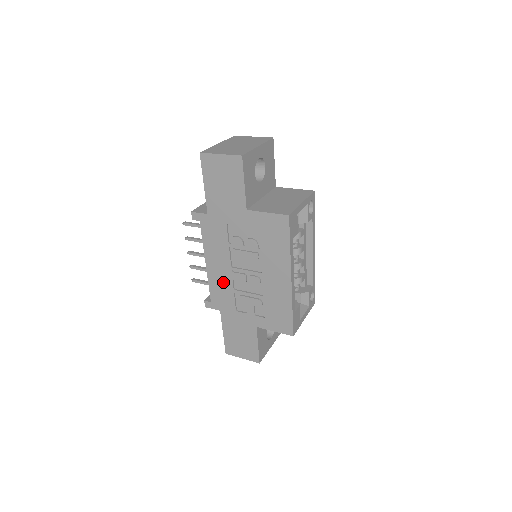
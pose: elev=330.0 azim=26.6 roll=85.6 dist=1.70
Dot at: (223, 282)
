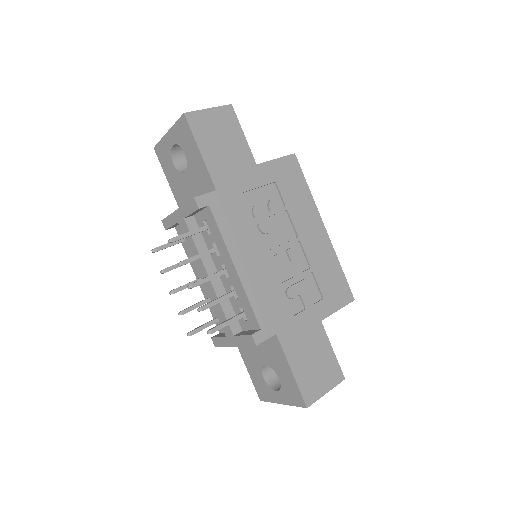
Dot at: (265, 282)
